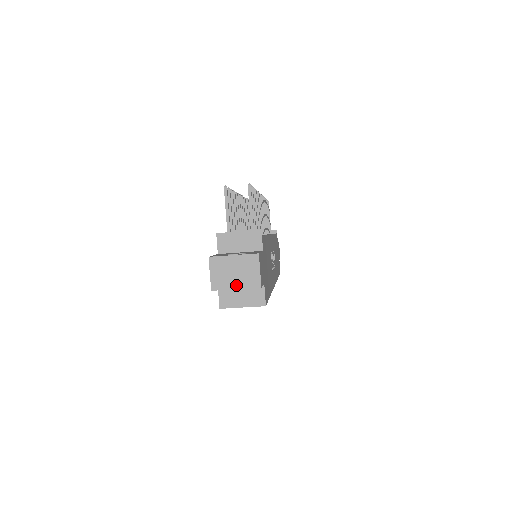
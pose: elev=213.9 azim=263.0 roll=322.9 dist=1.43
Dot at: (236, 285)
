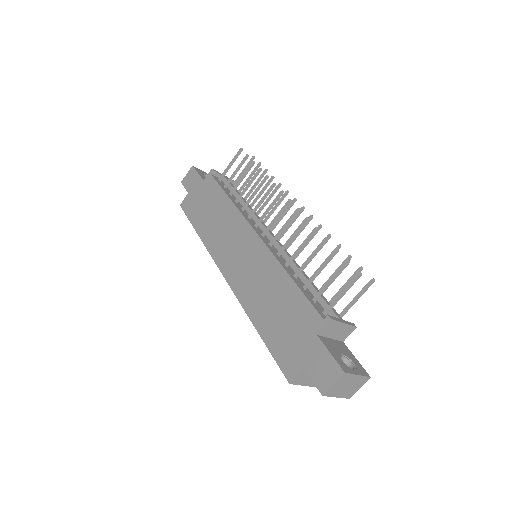
Dot at: (339, 395)
